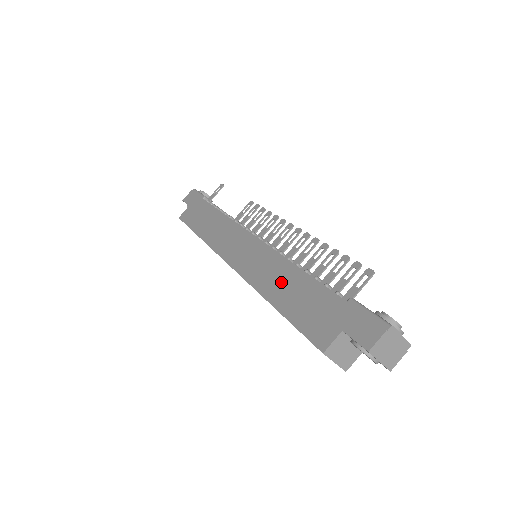
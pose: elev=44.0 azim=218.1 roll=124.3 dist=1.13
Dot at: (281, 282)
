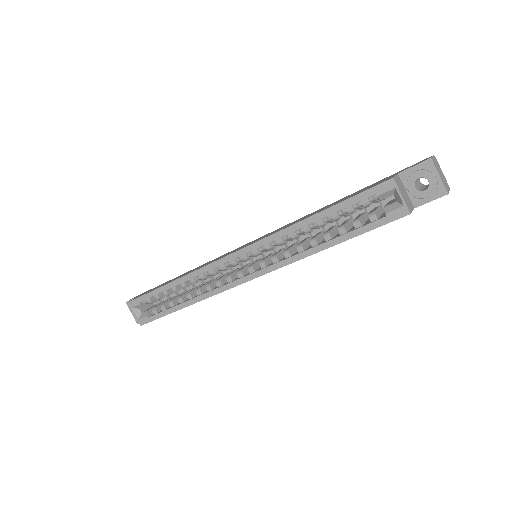
Dot at: (310, 214)
